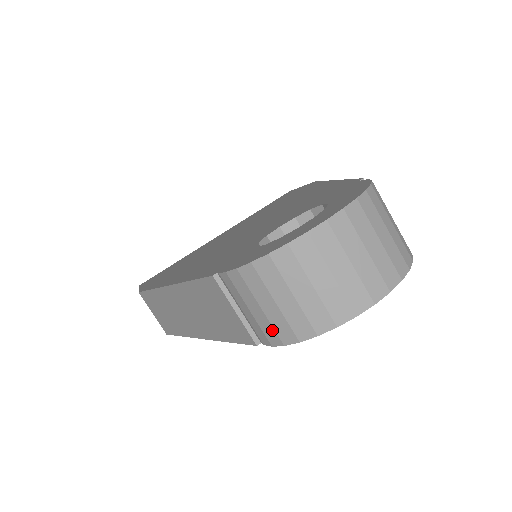
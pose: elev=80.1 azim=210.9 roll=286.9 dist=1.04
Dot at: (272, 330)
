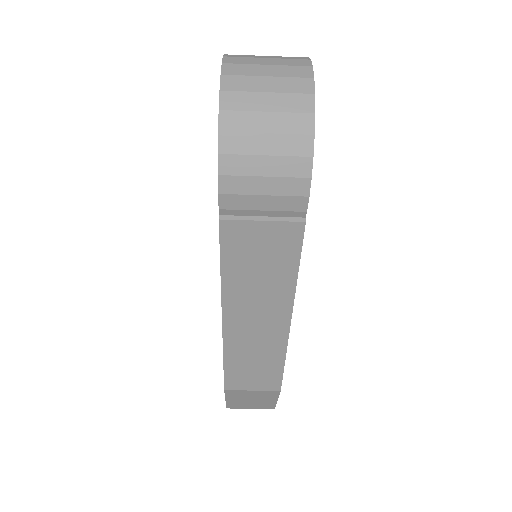
Dot at: (291, 181)
